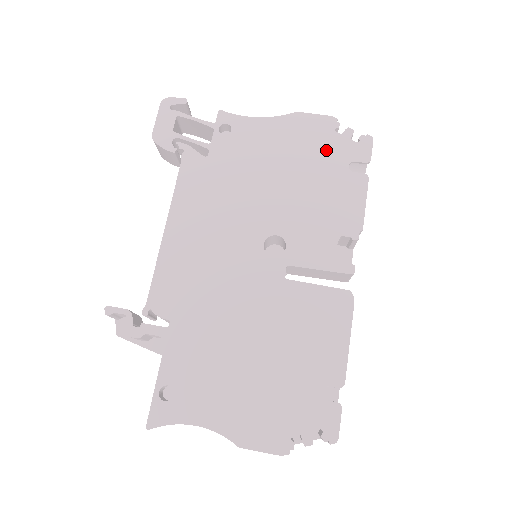
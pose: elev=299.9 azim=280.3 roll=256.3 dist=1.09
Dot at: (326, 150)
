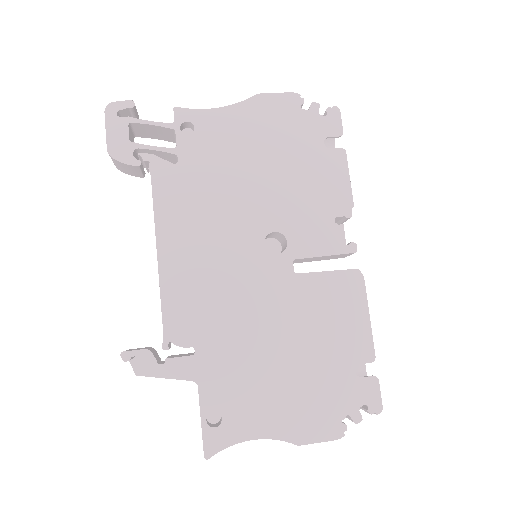
Dot at: (298, 131)
